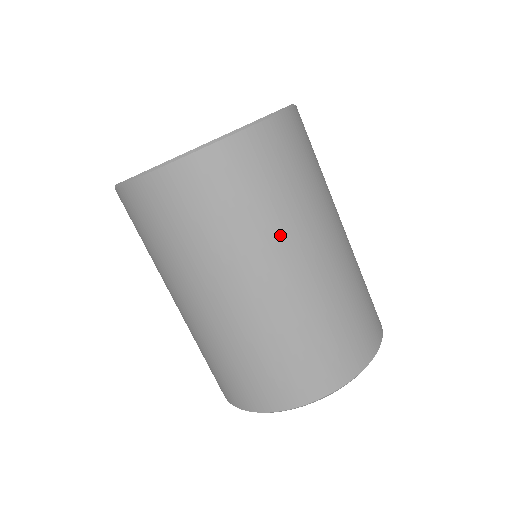
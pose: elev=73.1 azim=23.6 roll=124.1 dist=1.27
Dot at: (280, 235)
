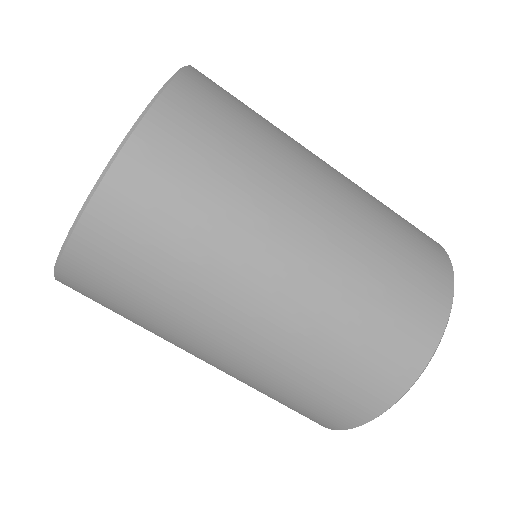
Dot at: (289, 155)
